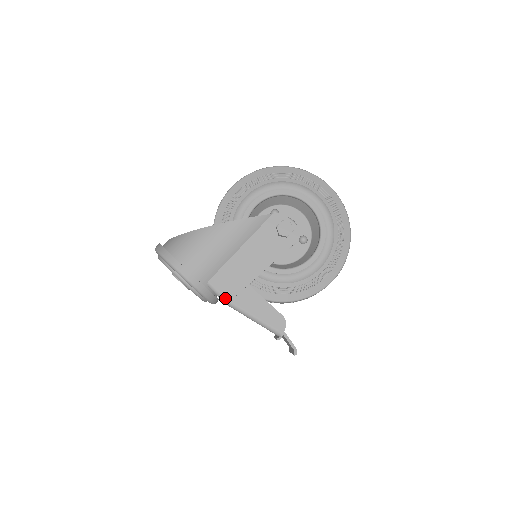
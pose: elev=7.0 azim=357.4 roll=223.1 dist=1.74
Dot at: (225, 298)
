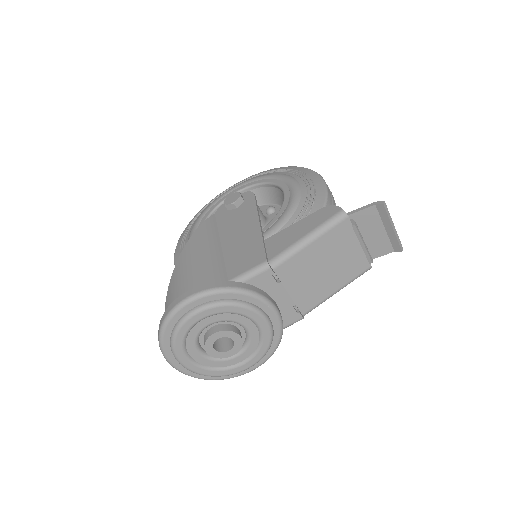
Dot at: (259, 265)
